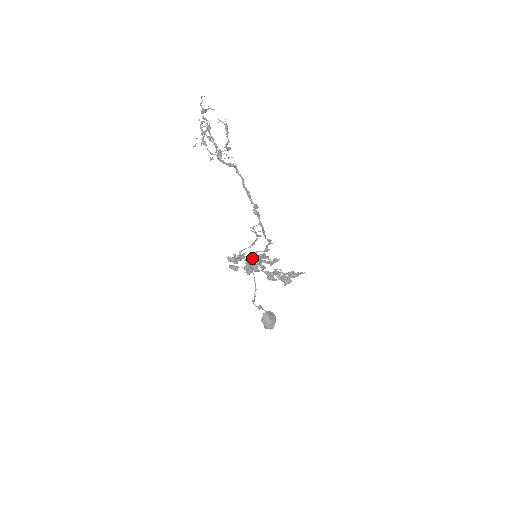
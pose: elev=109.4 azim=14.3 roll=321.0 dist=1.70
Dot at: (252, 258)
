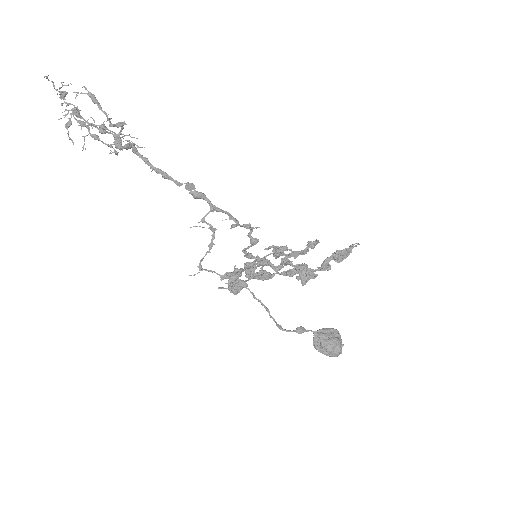
Dot at: (266, 259)
